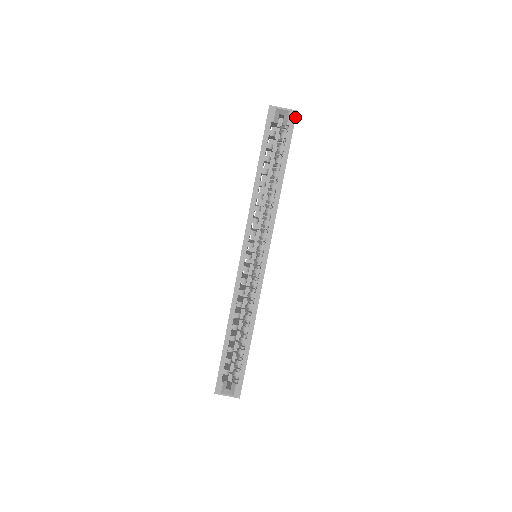
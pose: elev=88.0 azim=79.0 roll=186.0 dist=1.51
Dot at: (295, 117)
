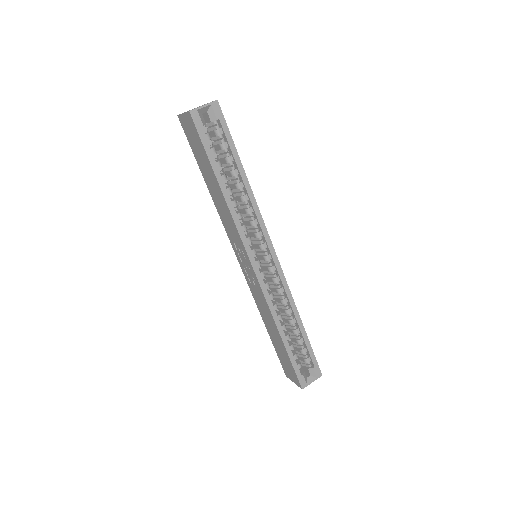
Dot at: (220, 107)
